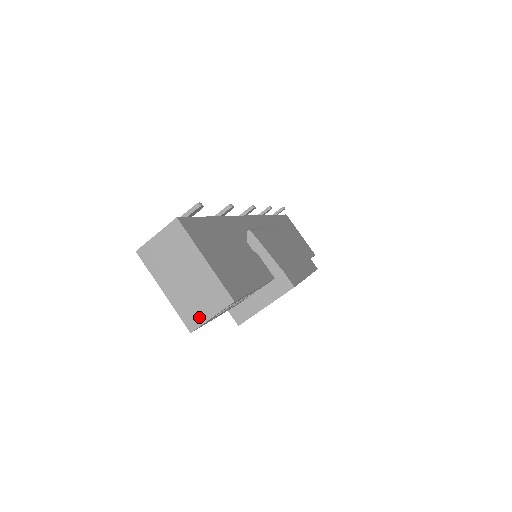
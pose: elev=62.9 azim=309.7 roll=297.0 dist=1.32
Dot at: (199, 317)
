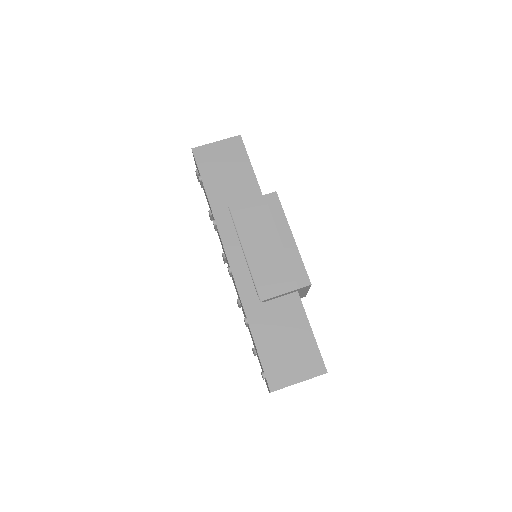
Dot at: occluded
